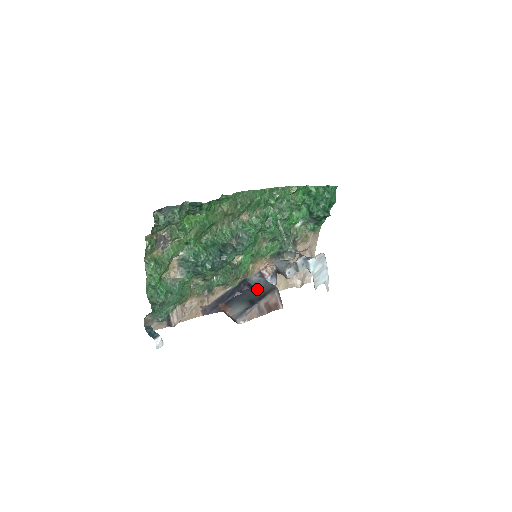
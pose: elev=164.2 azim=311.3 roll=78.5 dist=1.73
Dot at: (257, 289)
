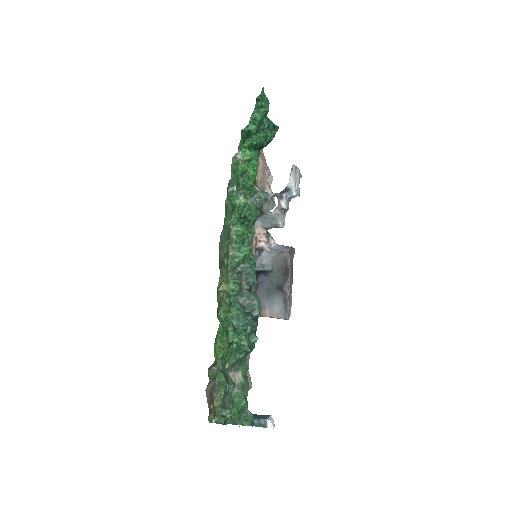
Dot at: (271, 269)
